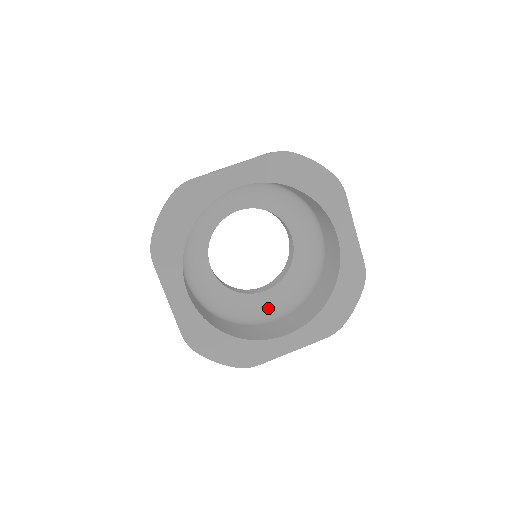
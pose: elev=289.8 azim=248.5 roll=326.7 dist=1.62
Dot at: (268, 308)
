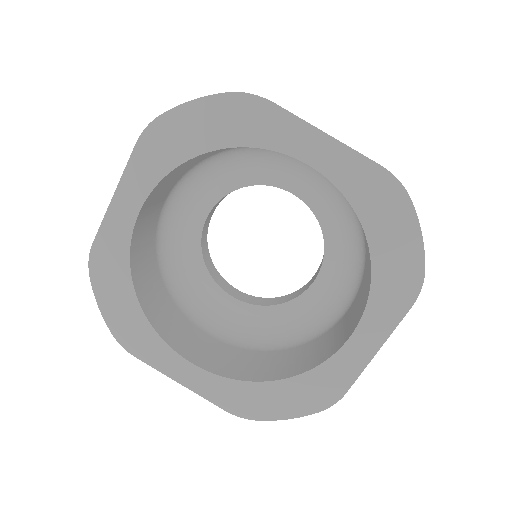
Dot at: (218, 315)
